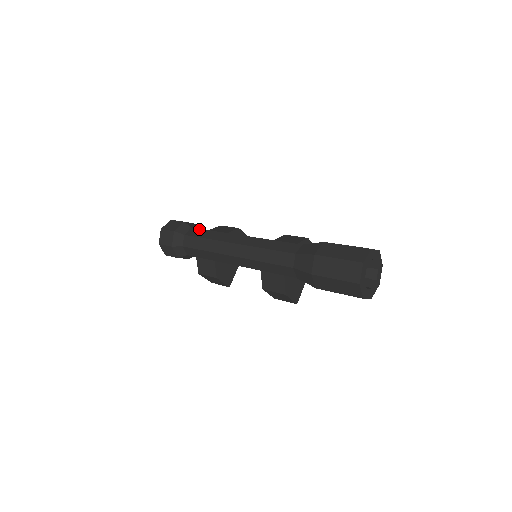
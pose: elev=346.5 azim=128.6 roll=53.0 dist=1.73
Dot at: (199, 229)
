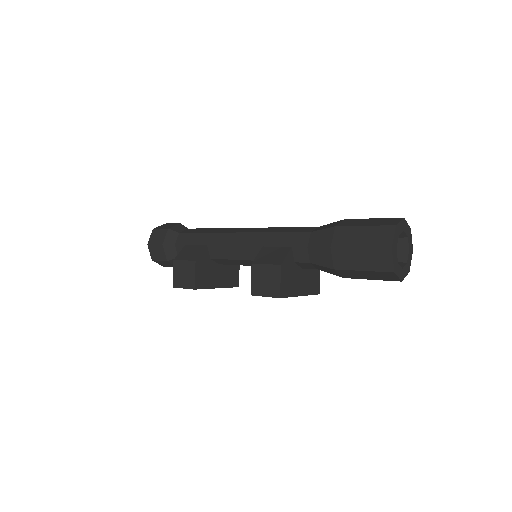
Dot at: occluded
